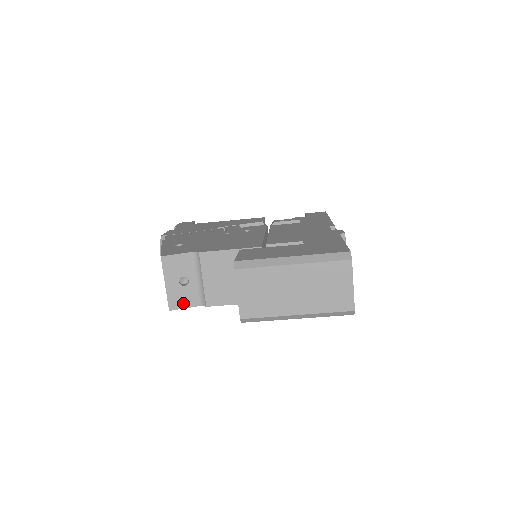
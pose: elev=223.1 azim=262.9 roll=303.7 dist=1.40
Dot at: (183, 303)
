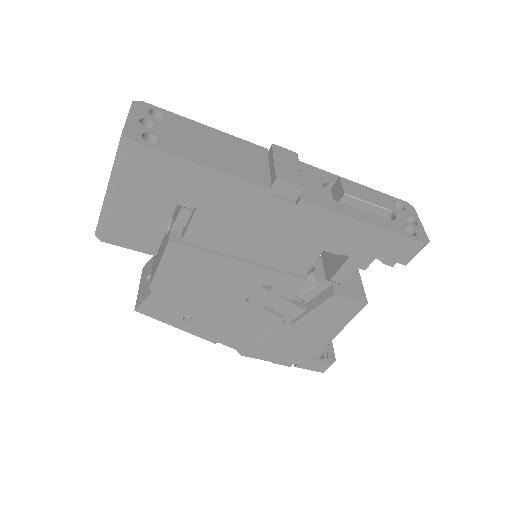
Dot at: (143, 298)
